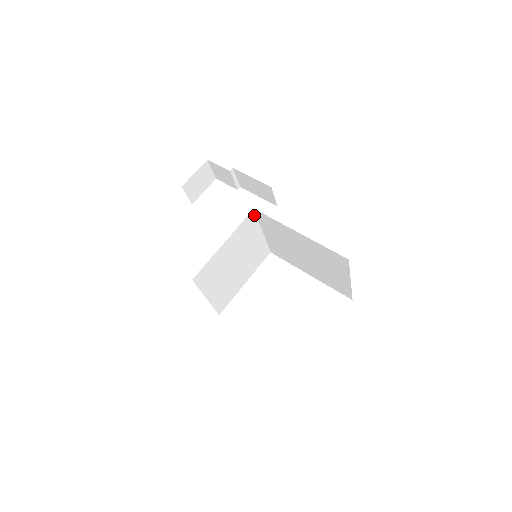
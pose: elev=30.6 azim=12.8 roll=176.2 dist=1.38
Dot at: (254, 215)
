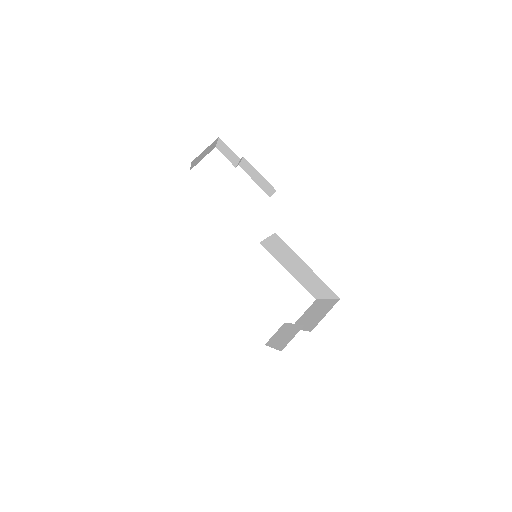
Dot at: occluded
